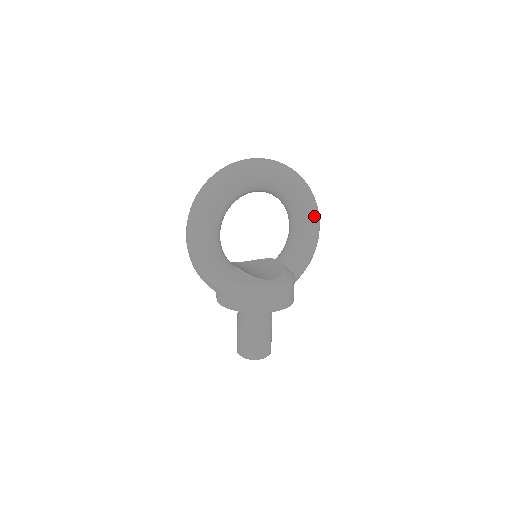
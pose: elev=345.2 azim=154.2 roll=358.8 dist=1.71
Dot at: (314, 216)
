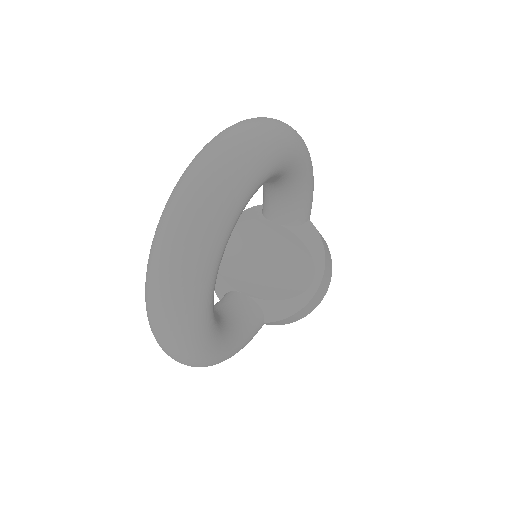
Dot at: (300, 153)
